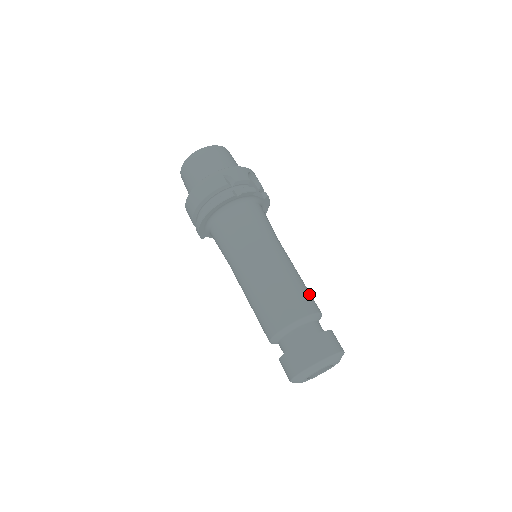
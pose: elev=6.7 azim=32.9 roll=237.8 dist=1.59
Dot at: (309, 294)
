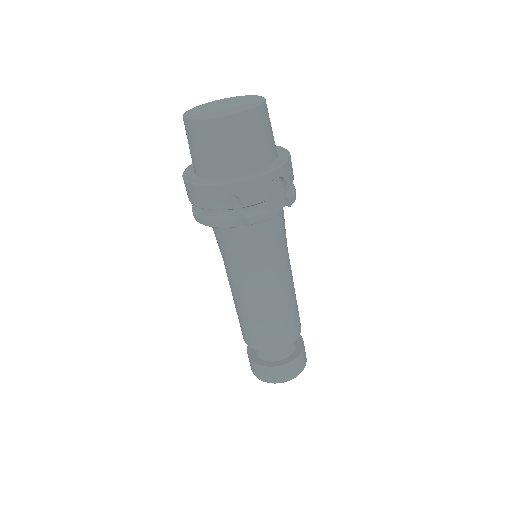
Dot at: (292, 324)
